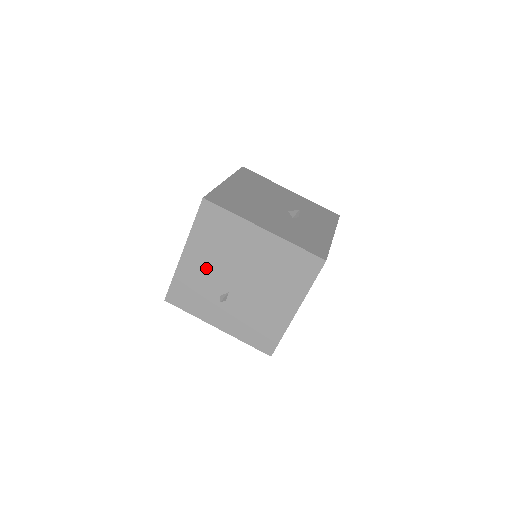
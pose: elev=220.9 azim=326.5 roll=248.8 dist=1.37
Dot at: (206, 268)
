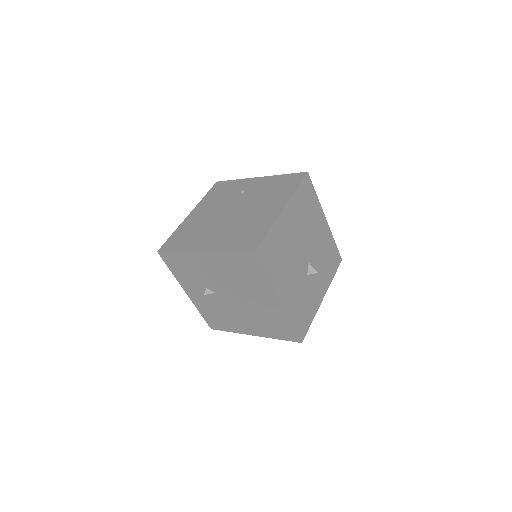
Dot at: (212, 273)
